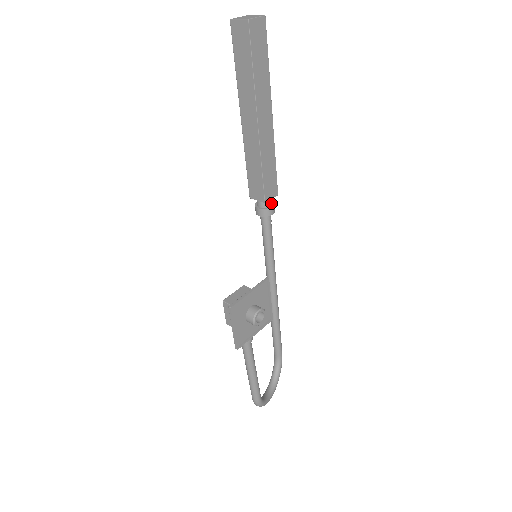
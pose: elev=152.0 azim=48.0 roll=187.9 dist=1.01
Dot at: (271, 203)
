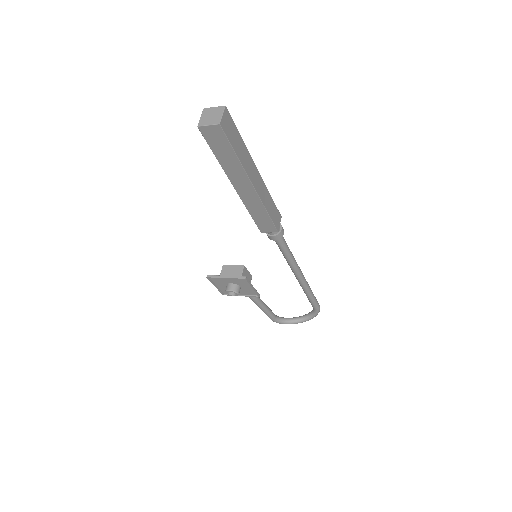
Dot at: (273, 233)
